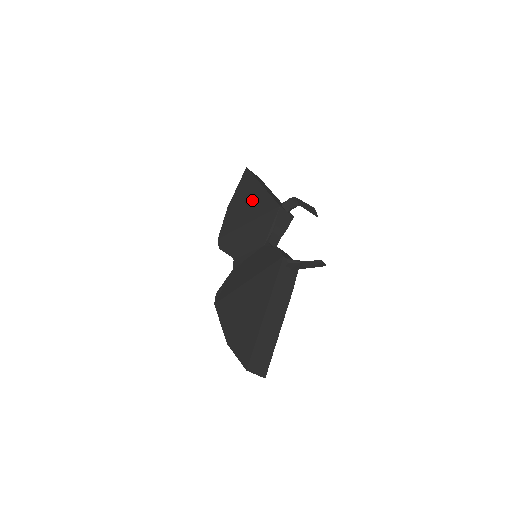
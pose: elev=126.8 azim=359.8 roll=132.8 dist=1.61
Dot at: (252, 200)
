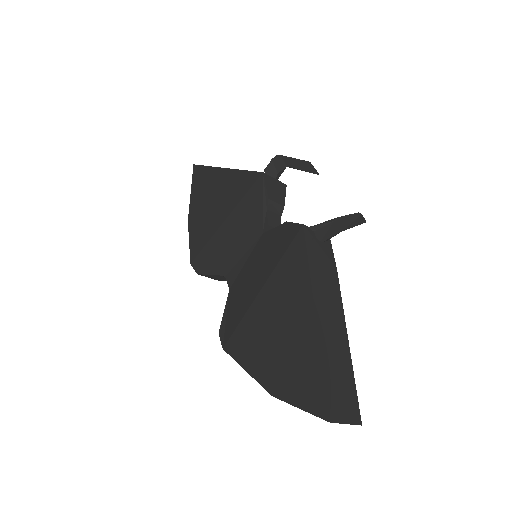
Dot at: (218, 191)
